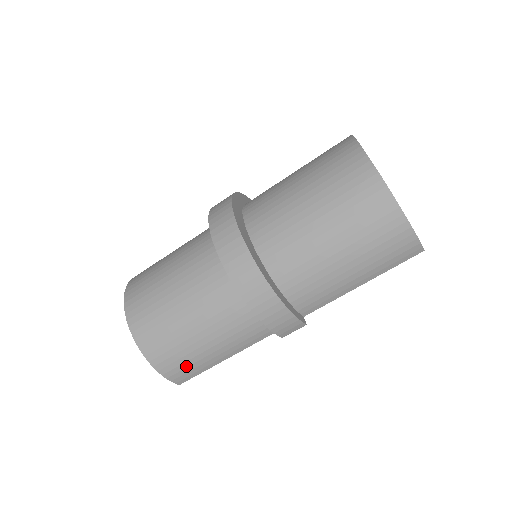
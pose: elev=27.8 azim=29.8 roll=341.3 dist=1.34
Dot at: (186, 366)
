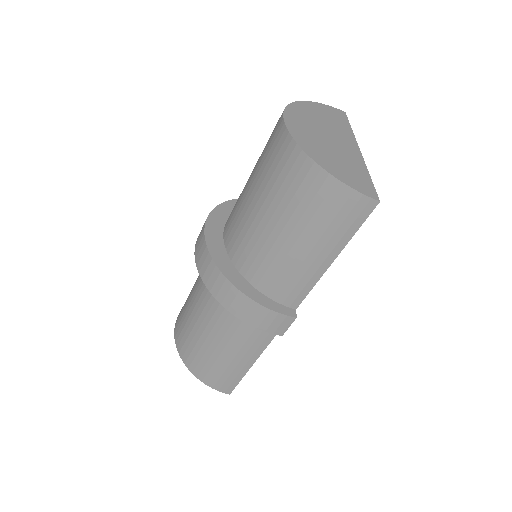
Dot at: (220, 375)
